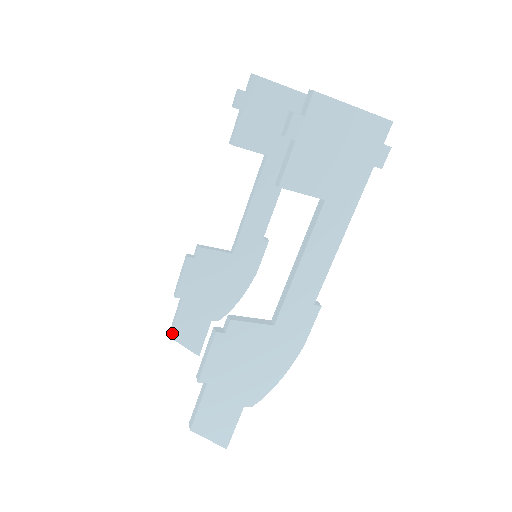
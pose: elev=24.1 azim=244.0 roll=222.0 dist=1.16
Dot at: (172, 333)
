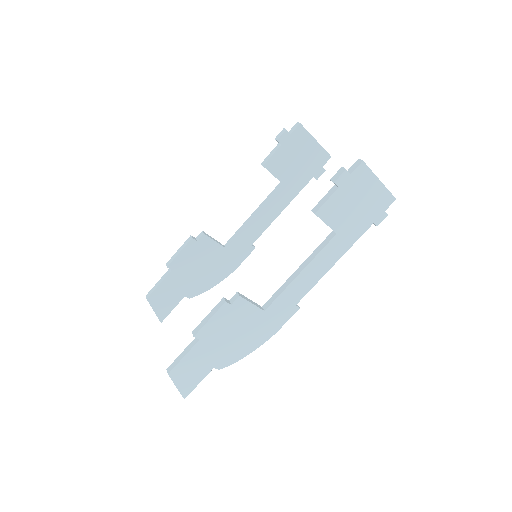
Dot at: (150, 296)
